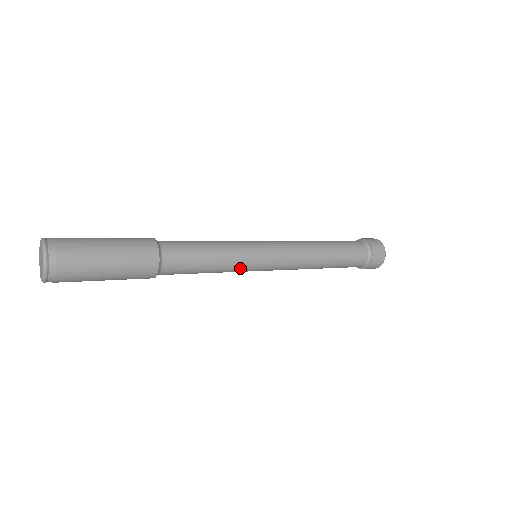
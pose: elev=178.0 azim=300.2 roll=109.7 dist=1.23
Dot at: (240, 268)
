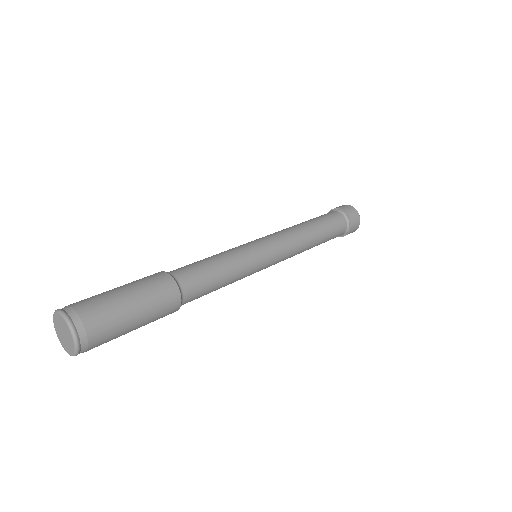
Dot at: (248, 274)
